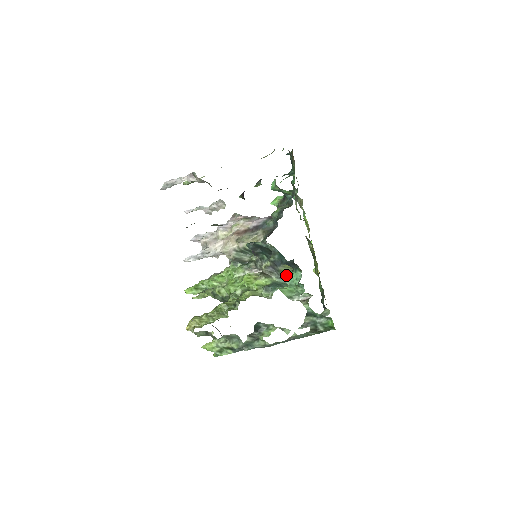
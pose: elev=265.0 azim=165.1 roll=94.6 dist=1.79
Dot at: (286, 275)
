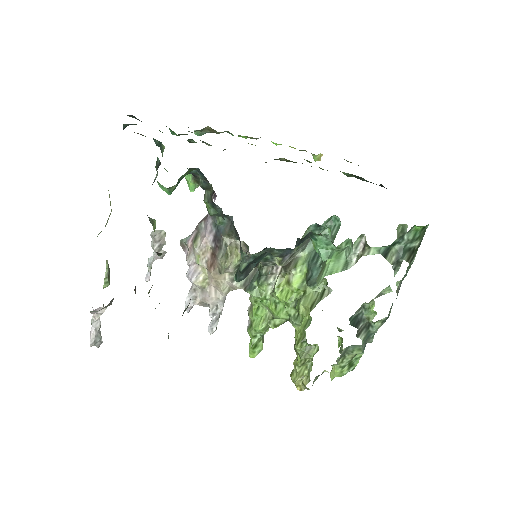
Dot at: occluded
